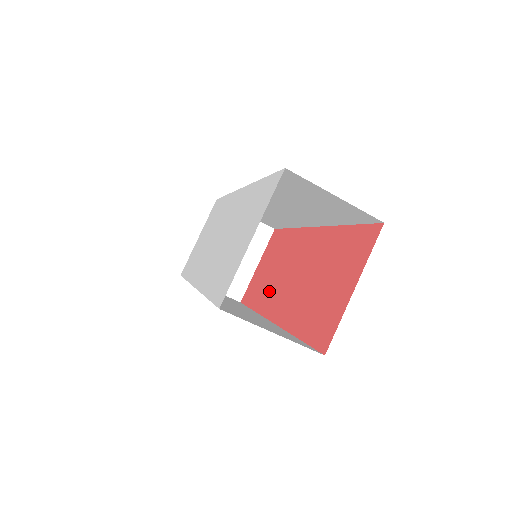
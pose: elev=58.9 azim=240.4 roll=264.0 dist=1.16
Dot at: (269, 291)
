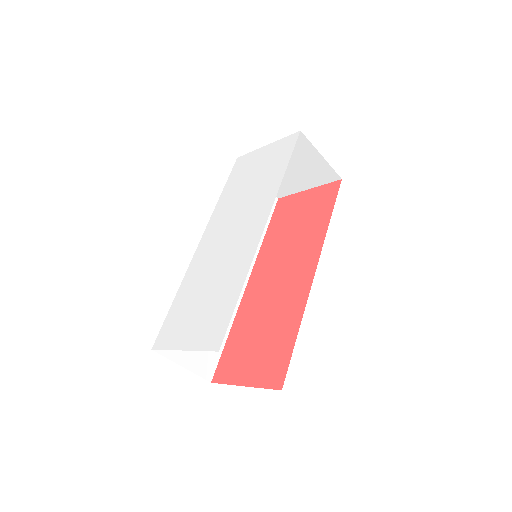
Dot at: (274, 248)
